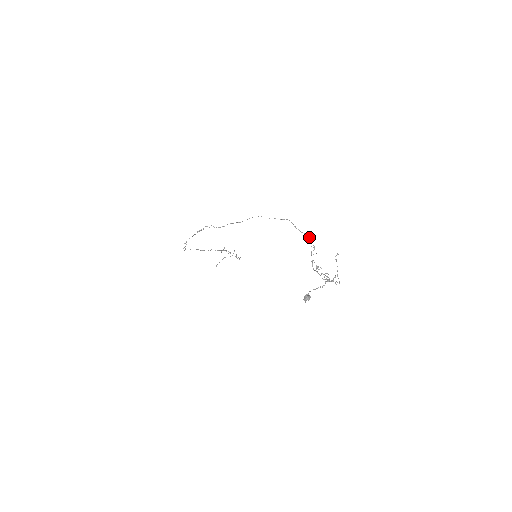
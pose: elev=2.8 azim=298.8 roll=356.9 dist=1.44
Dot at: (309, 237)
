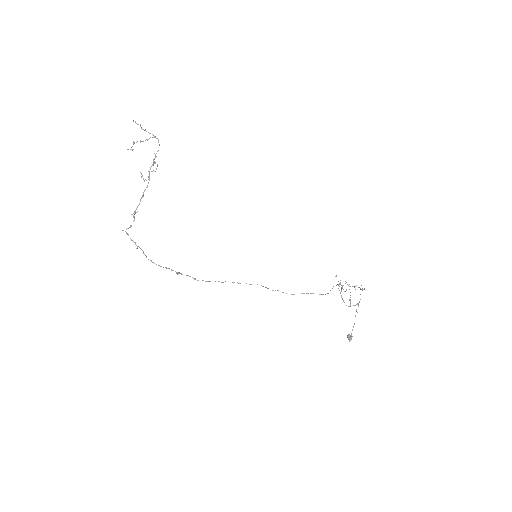
Dot at: (338, 285)
